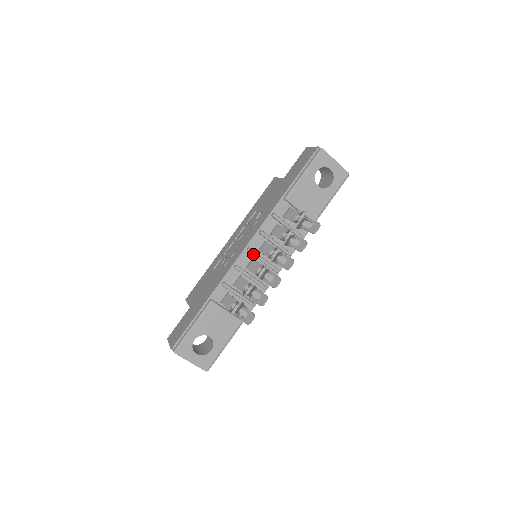
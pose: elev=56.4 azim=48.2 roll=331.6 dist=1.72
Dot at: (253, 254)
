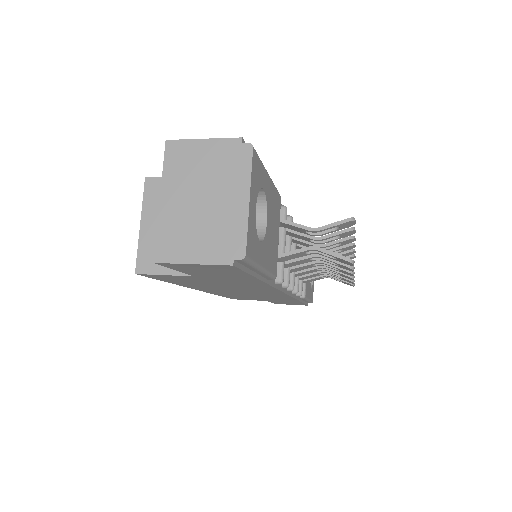
Dot at: occluded
